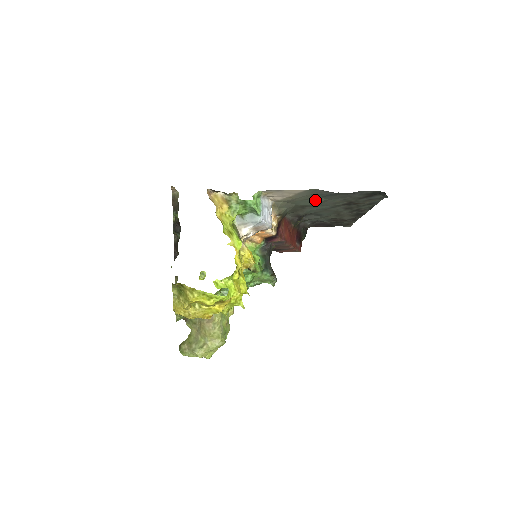
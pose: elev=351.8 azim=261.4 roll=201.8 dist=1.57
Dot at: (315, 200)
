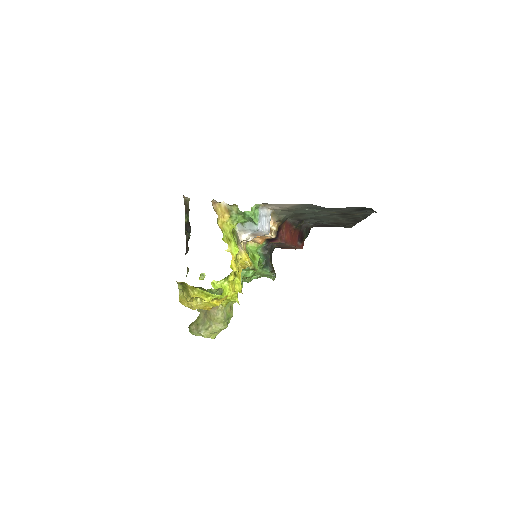
Dot at: (310, 211)
